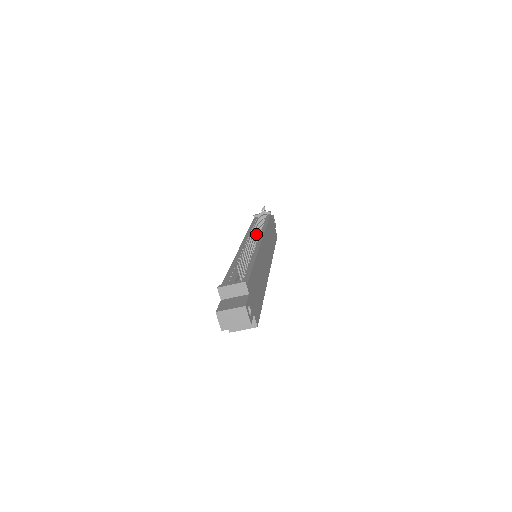
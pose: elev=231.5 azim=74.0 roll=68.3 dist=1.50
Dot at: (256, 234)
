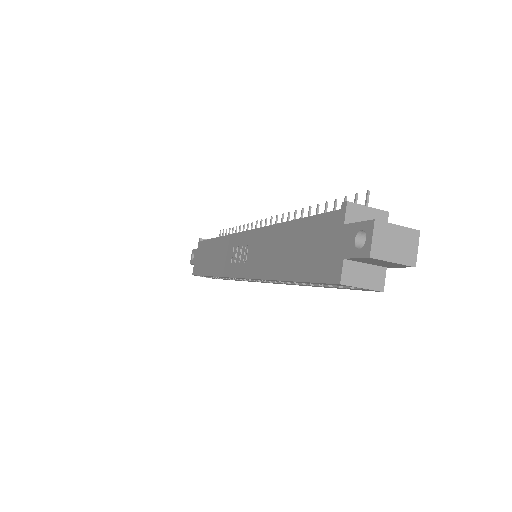
Dot at: occluded
